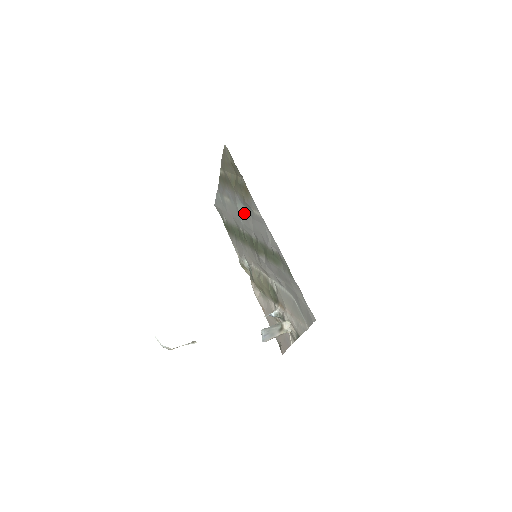
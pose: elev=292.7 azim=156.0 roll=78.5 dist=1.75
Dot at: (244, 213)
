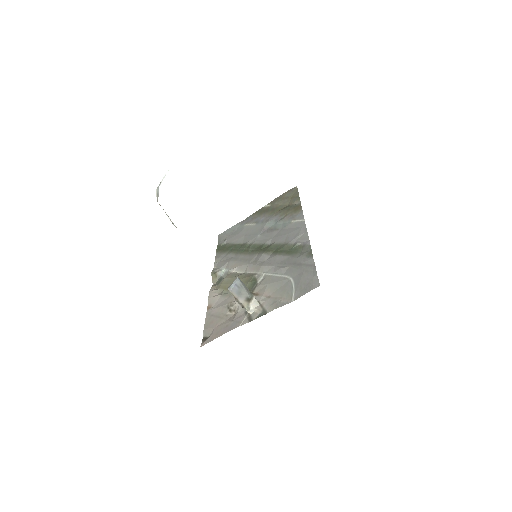
Dot at: (271, 228)
